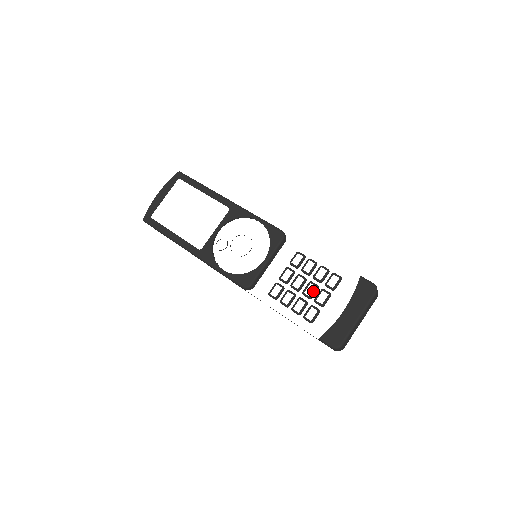
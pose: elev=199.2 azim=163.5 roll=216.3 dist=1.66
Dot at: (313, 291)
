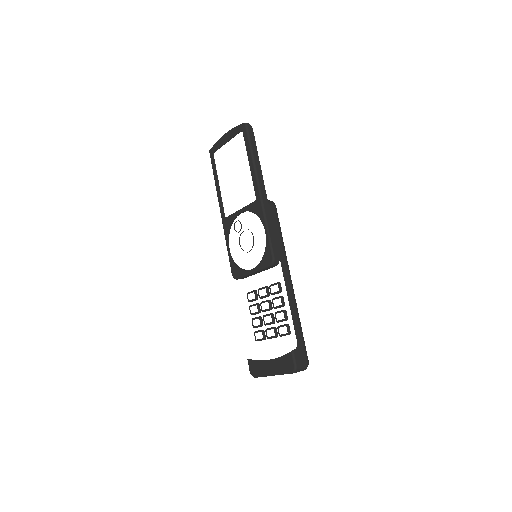
Dot at: occluded
